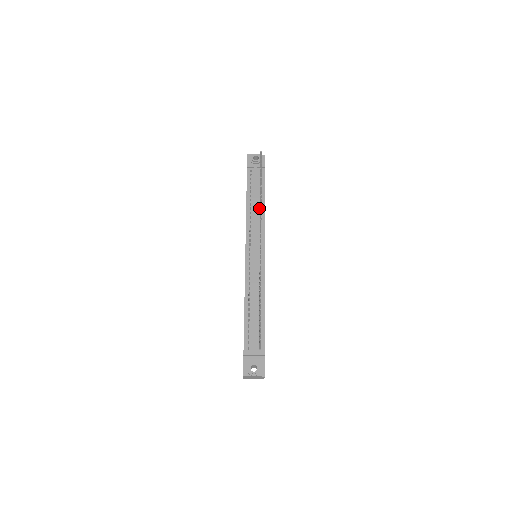
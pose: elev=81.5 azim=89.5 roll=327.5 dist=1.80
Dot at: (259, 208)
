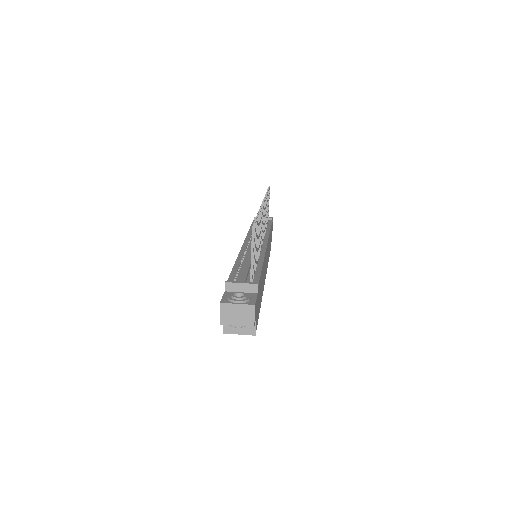
Dot at: occluded
